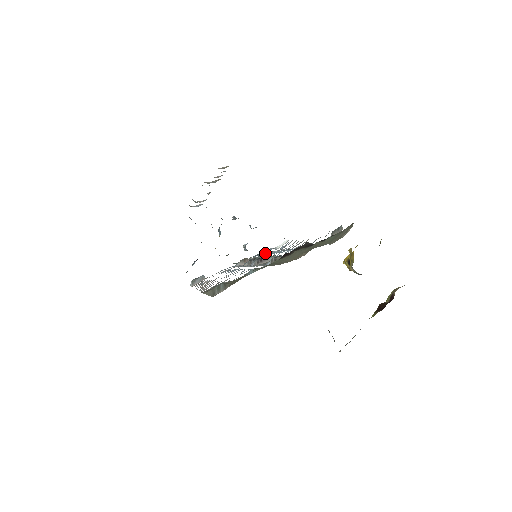
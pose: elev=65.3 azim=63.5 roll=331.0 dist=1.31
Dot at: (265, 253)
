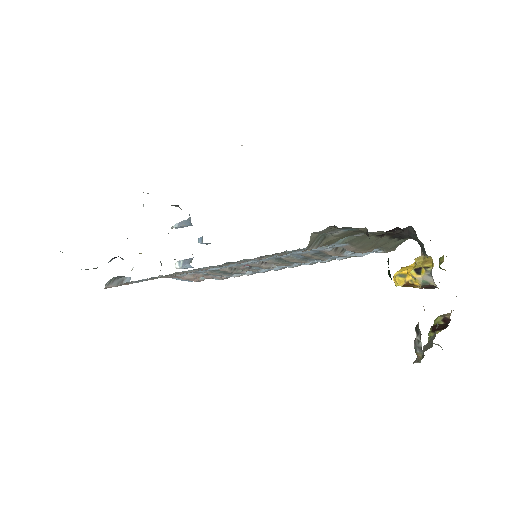
Dot at: occluded
